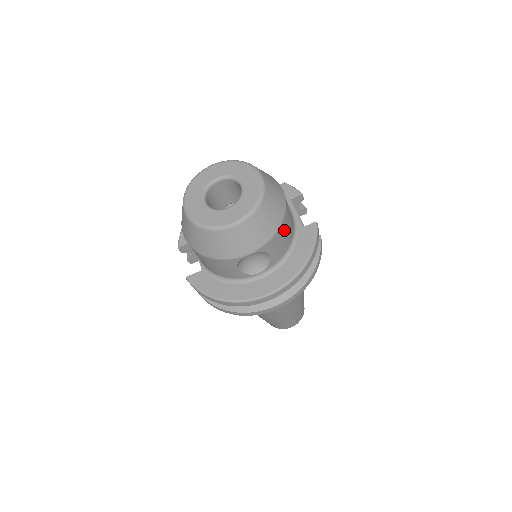
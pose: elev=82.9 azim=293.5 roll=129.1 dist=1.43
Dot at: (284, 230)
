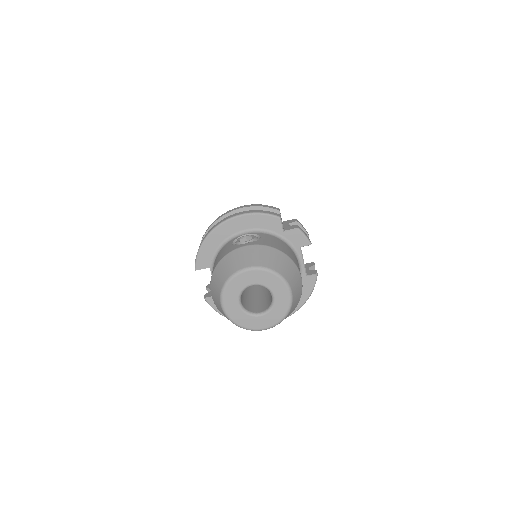
Dot at: occluded
